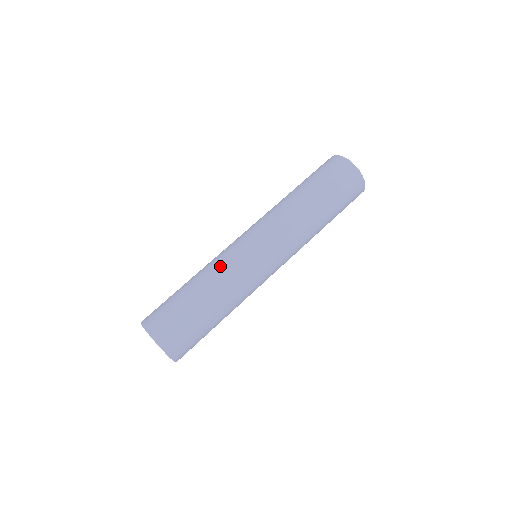
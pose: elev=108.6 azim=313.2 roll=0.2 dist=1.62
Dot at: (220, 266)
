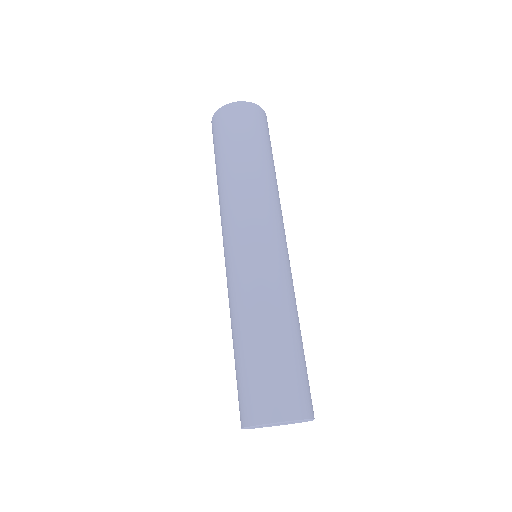
Dot at: (257, 290)
